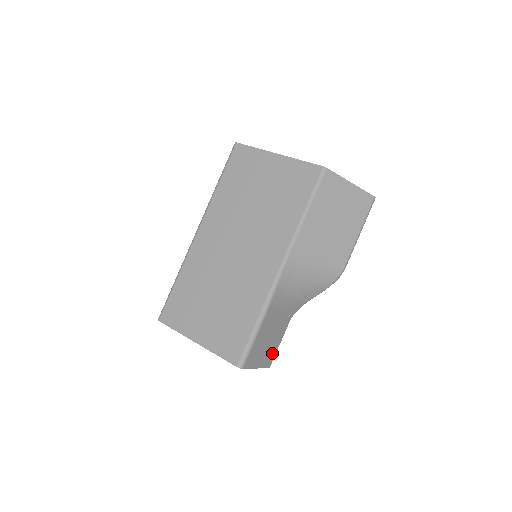
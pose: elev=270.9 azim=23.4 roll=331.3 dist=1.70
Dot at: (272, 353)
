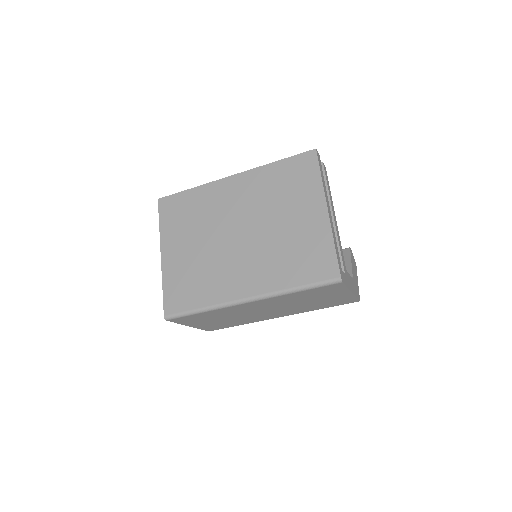
Dot at: occluded
